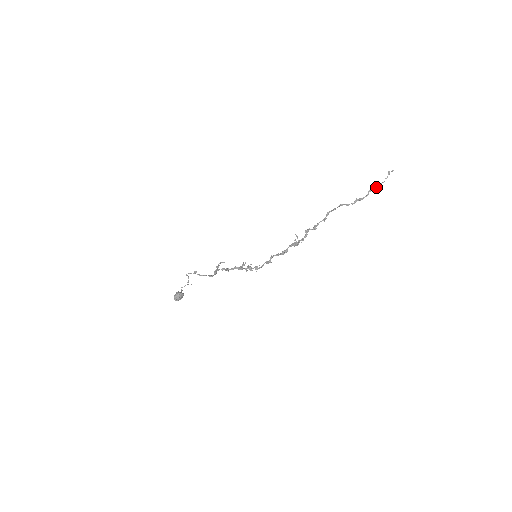
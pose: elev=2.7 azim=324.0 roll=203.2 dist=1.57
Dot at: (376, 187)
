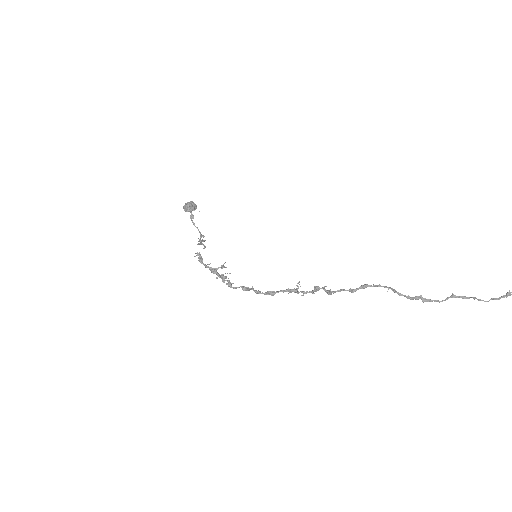
Dot at: (468, 298)
